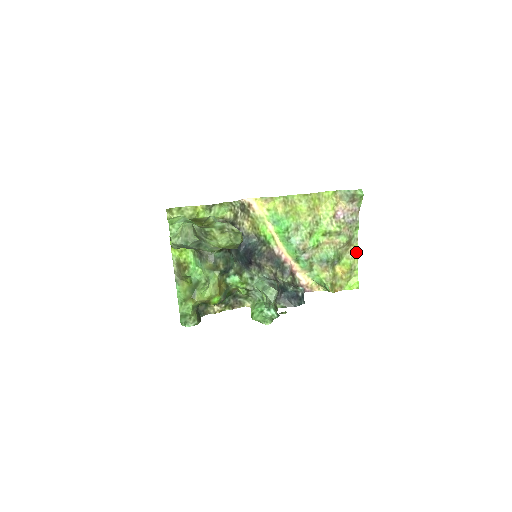
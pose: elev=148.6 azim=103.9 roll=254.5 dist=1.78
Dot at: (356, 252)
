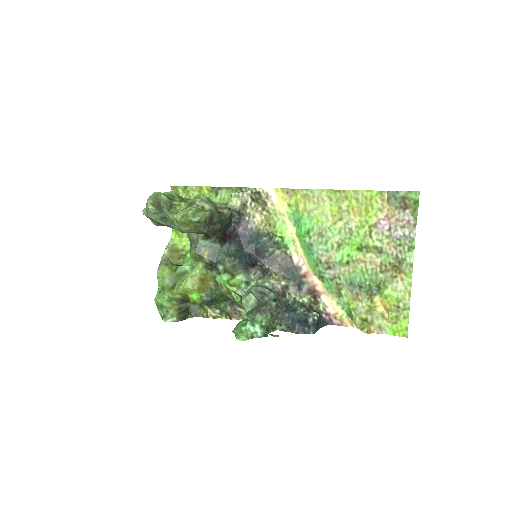
Dot at: (408, 283)
